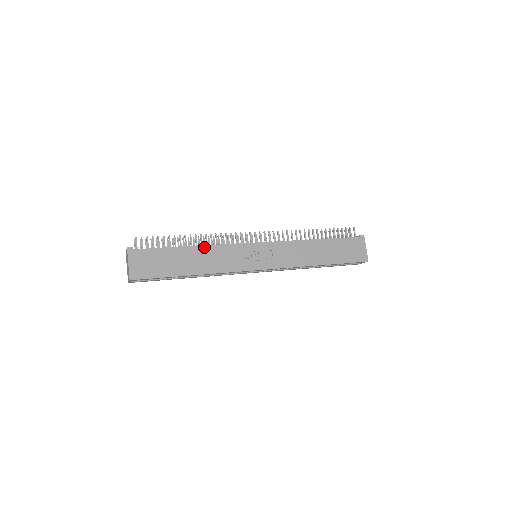
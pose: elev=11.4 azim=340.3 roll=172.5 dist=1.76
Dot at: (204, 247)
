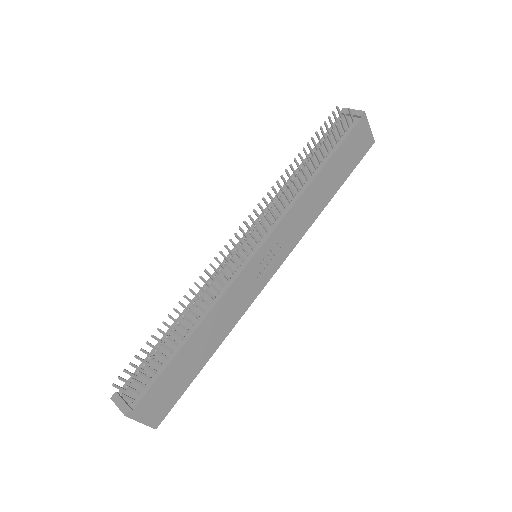
Dot at: (205, 321)
